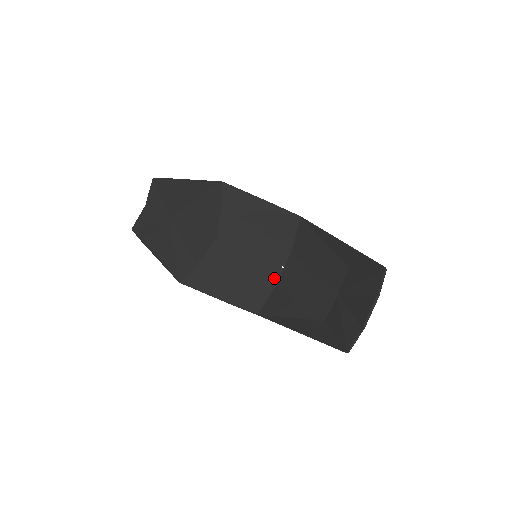
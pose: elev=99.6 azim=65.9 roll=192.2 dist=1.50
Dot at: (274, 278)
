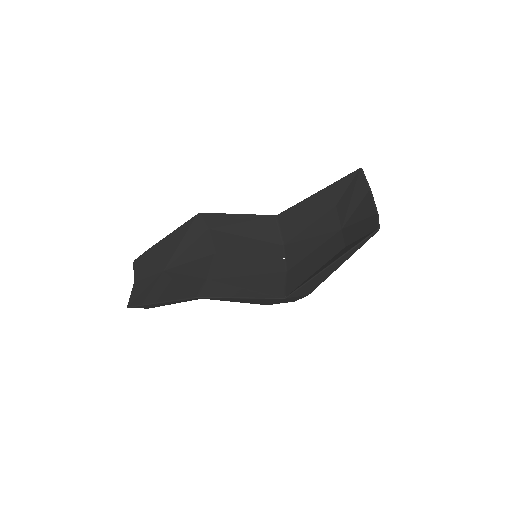
Dot at: (282, 269)
